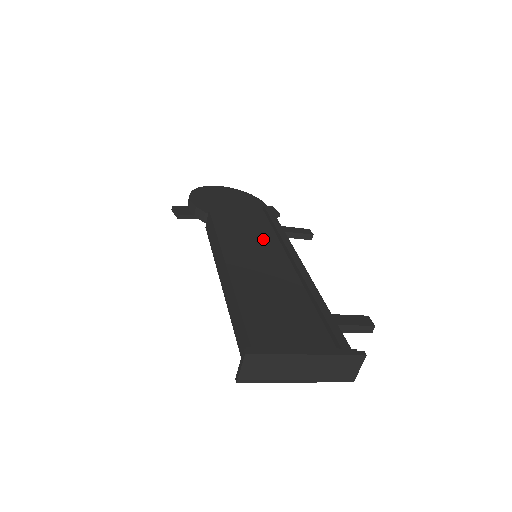
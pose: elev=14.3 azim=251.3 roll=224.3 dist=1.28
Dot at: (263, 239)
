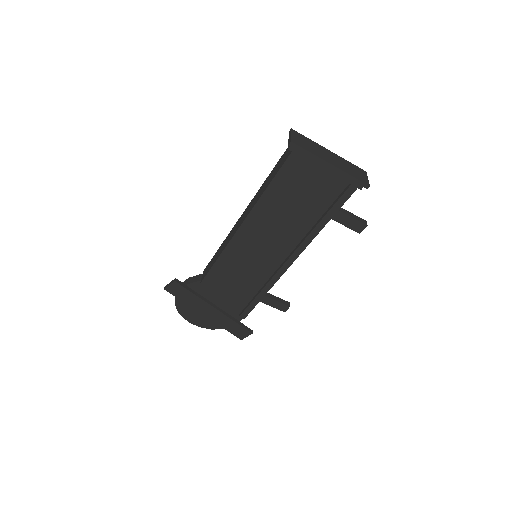
Dot at: occluded
